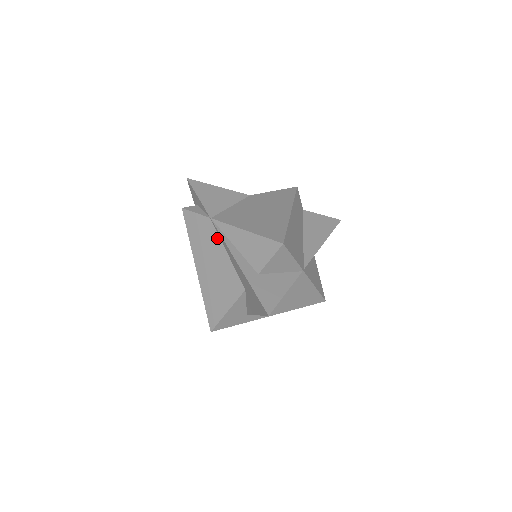
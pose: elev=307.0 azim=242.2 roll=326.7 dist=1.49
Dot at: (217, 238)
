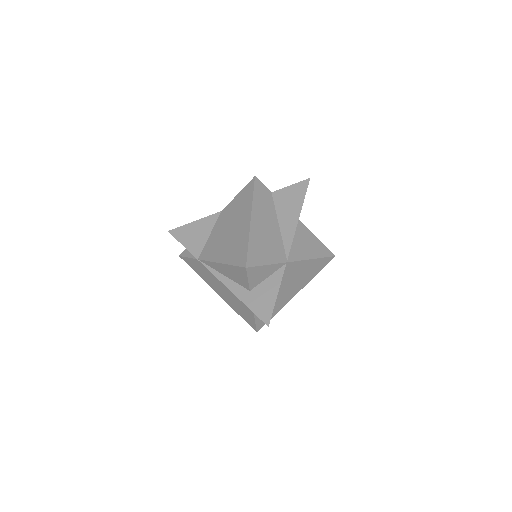
Dot at: occluded
